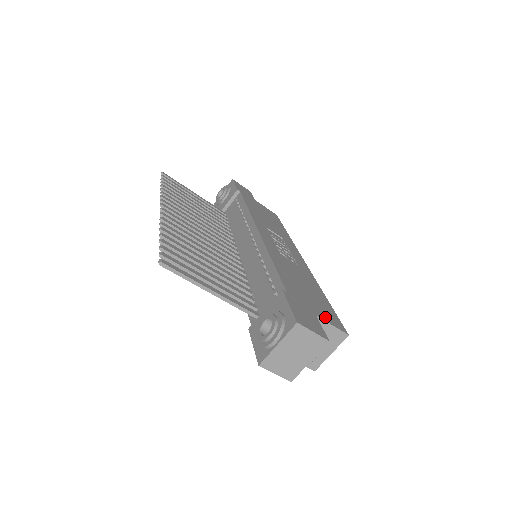
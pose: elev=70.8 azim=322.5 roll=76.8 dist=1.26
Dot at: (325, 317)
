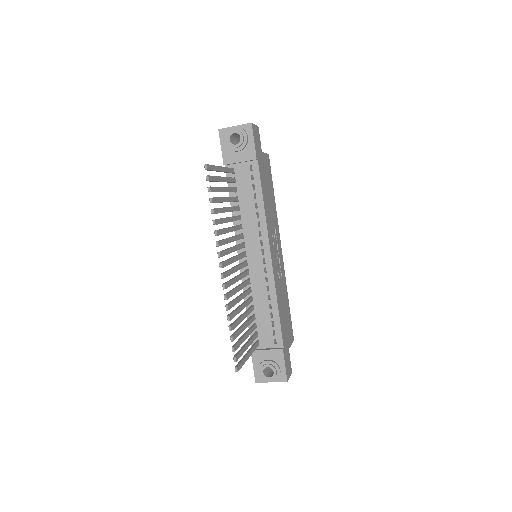
Dot at: (290, 341)
